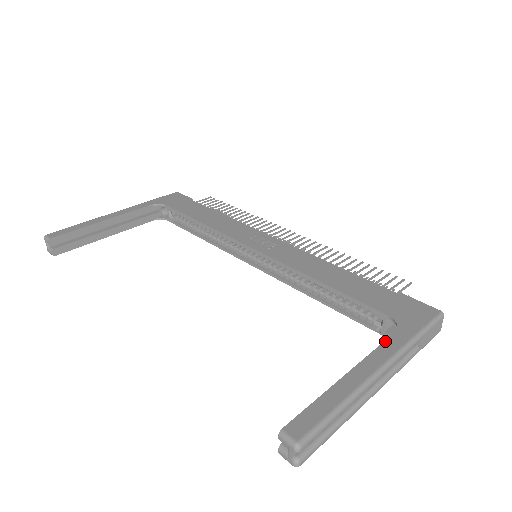
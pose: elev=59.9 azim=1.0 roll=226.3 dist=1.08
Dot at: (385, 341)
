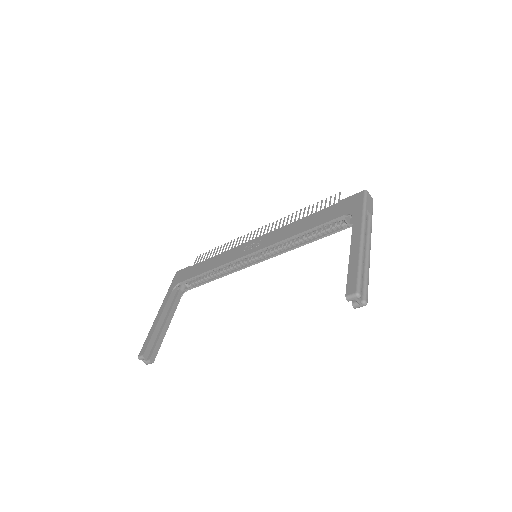
Dot at: (353, 226)
